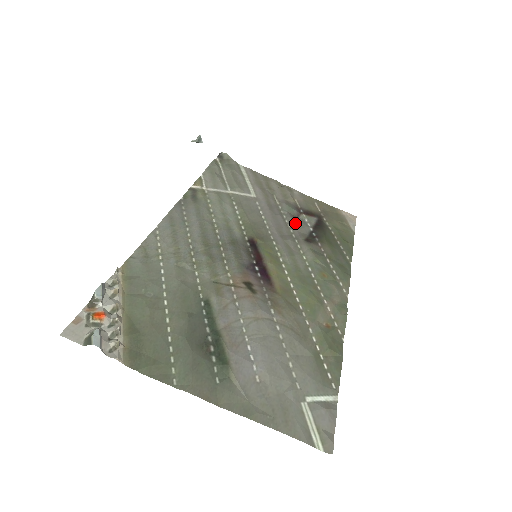
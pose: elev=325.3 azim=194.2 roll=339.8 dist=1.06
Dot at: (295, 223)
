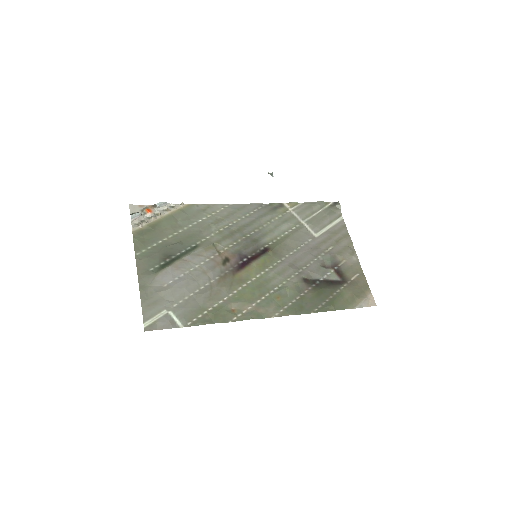
Dot at: (315, 267)
